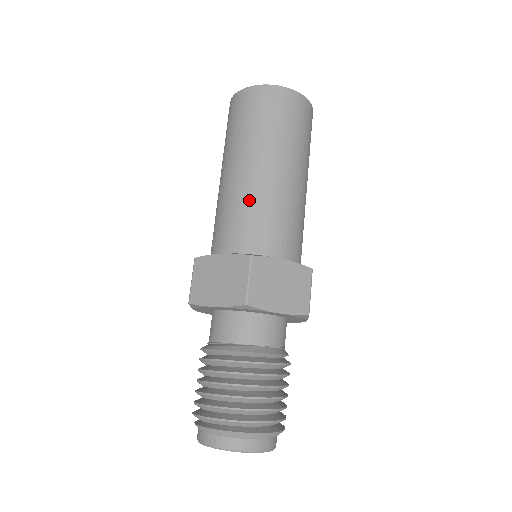
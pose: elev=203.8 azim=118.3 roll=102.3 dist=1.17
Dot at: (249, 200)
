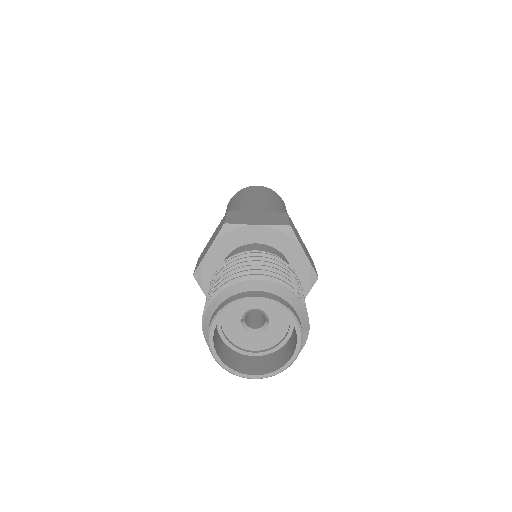
Dot at: occluded
